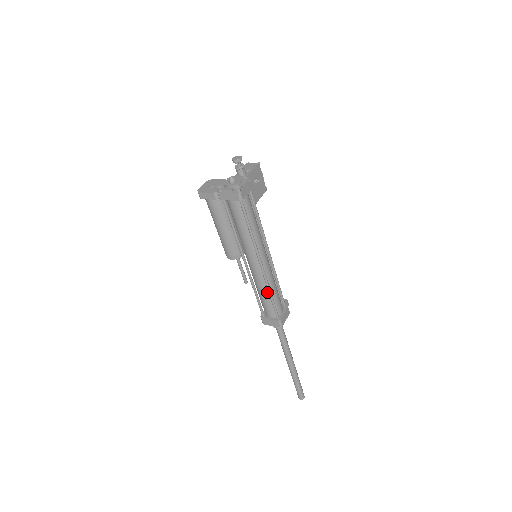
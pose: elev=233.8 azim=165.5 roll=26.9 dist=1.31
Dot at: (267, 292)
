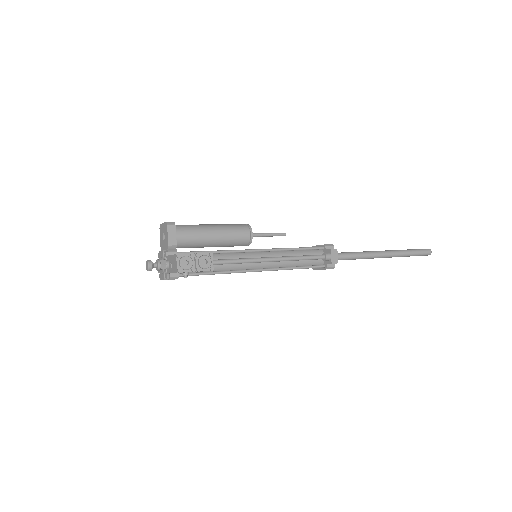
Dot at: occluded
